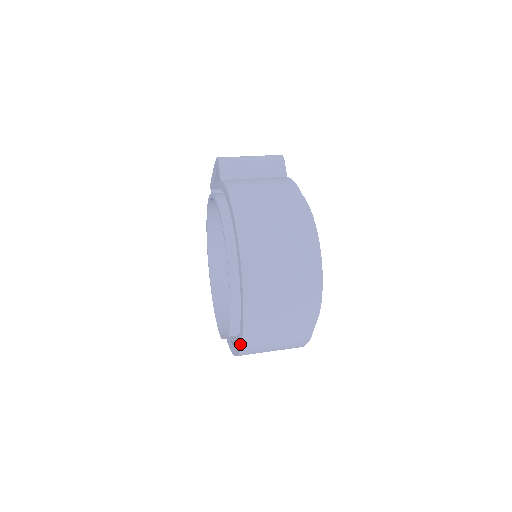
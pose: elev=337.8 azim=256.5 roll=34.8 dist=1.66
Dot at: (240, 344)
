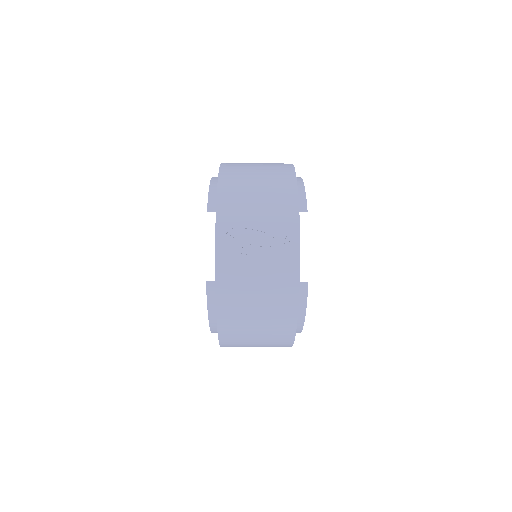
Dot at: (216, 202)
